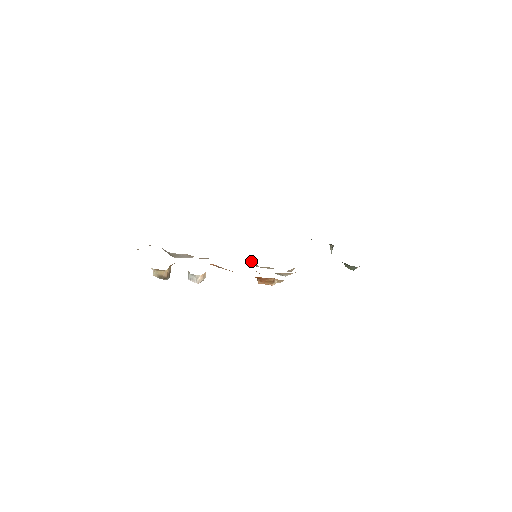
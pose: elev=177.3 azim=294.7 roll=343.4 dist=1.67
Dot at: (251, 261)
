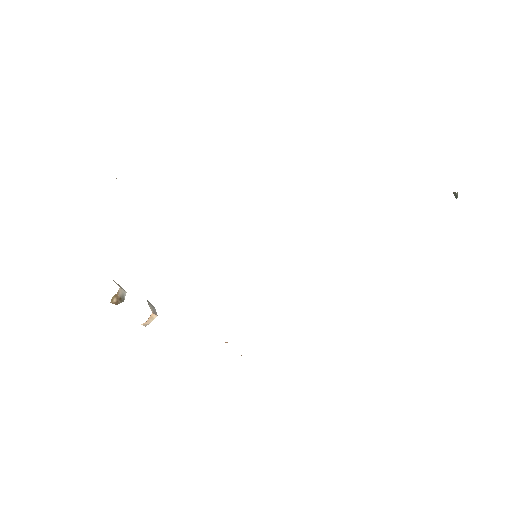
Dot at: occluded
